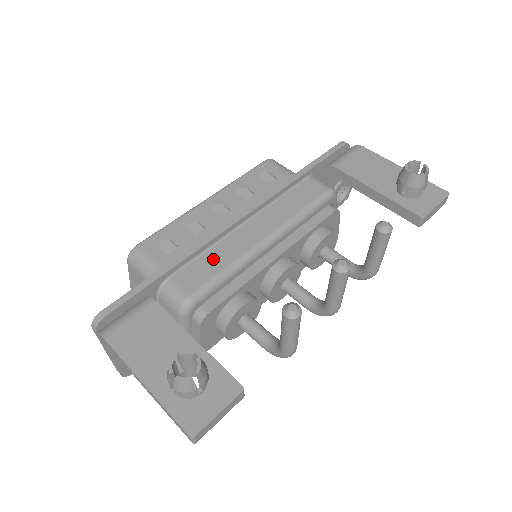
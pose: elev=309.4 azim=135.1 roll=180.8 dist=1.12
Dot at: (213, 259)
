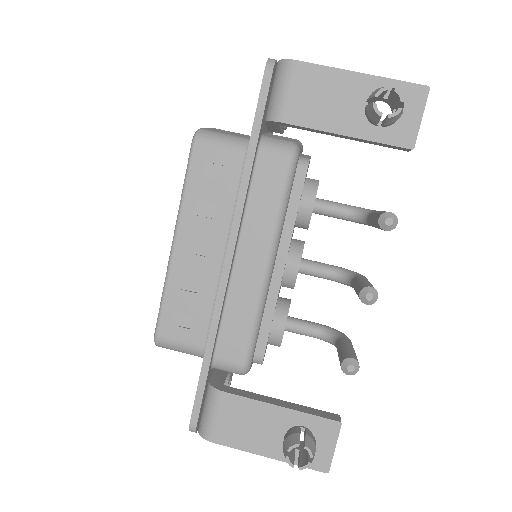
Dot at: (236, 318)
